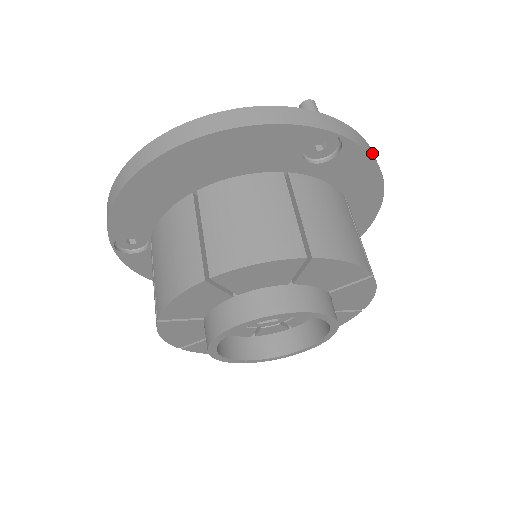
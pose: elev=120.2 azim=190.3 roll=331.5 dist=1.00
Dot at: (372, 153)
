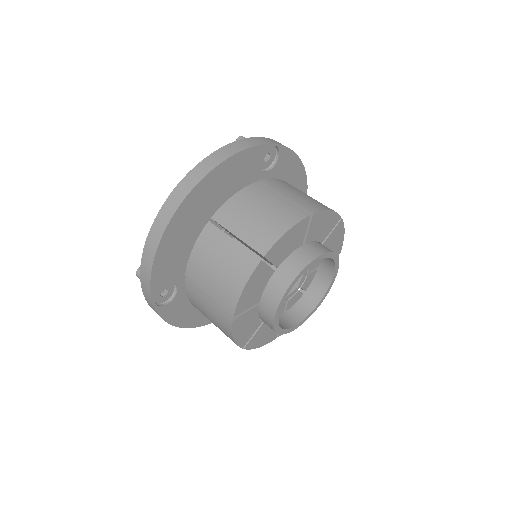
Dot at: occluded
